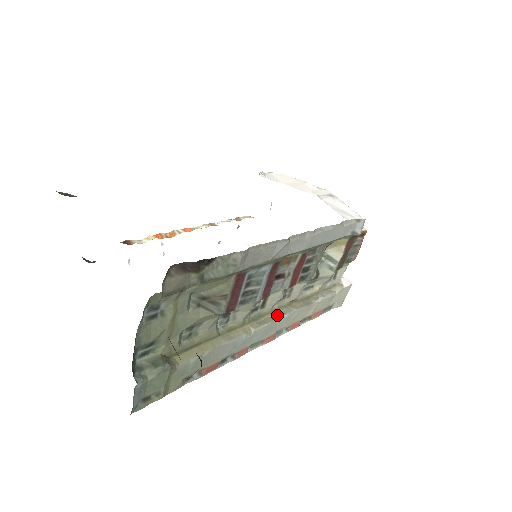
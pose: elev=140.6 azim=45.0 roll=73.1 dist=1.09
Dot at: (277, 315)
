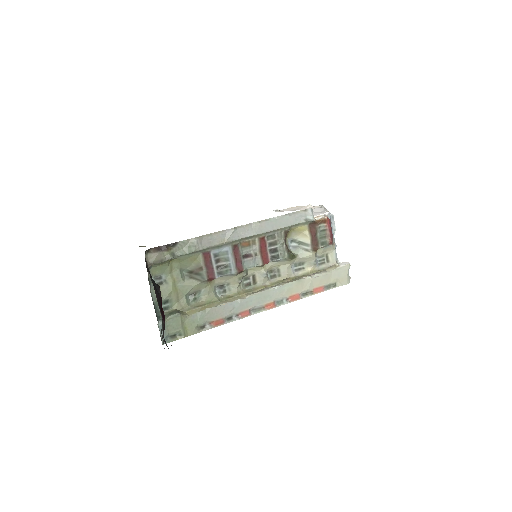
Dot at: (268, 288)
